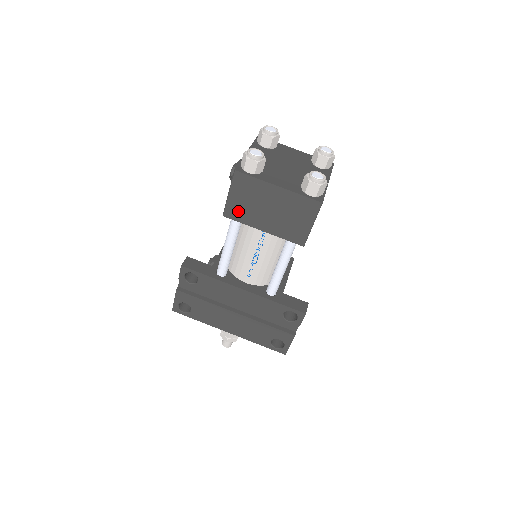
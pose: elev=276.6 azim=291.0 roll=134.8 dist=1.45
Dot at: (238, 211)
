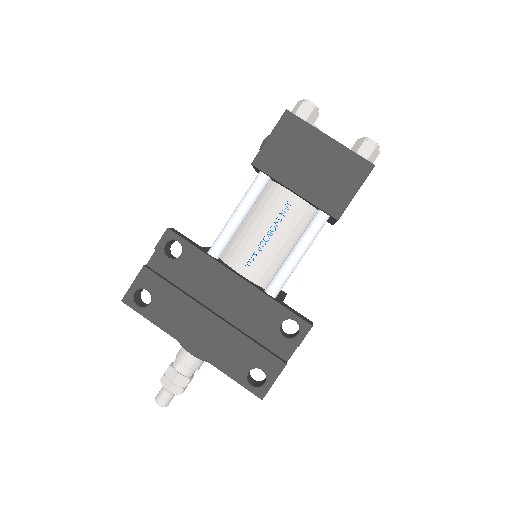
Dot at: (272, 161)
